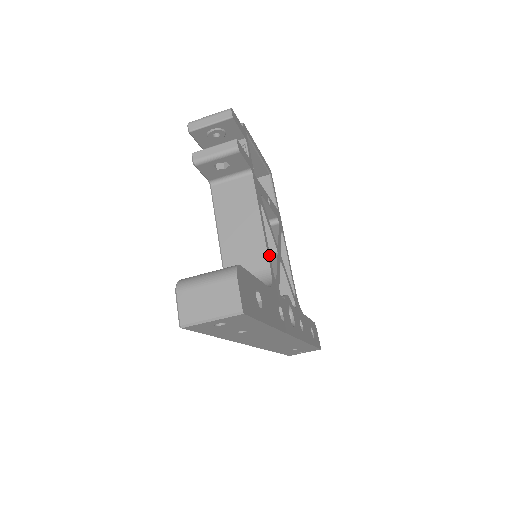
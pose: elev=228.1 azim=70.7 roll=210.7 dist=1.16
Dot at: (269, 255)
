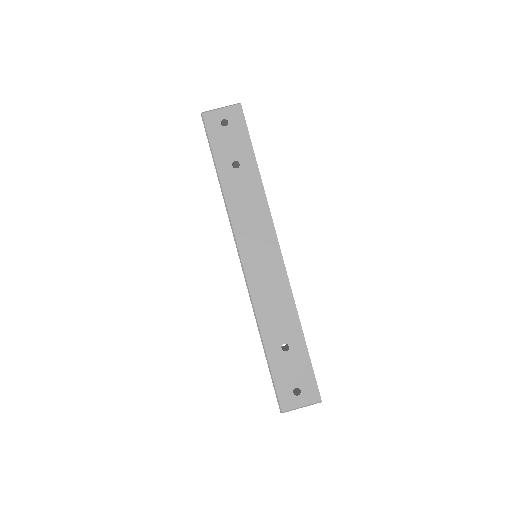
Dot at: occluded
